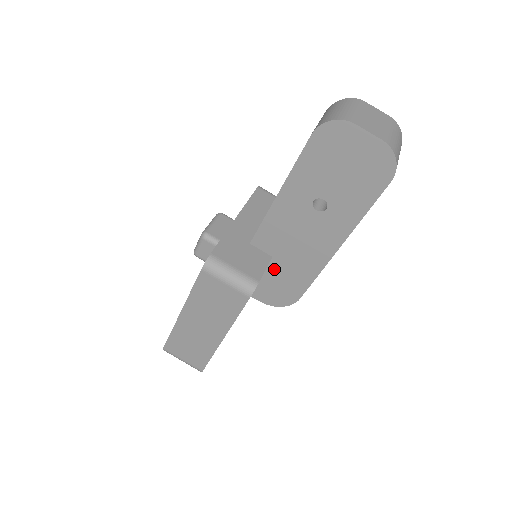
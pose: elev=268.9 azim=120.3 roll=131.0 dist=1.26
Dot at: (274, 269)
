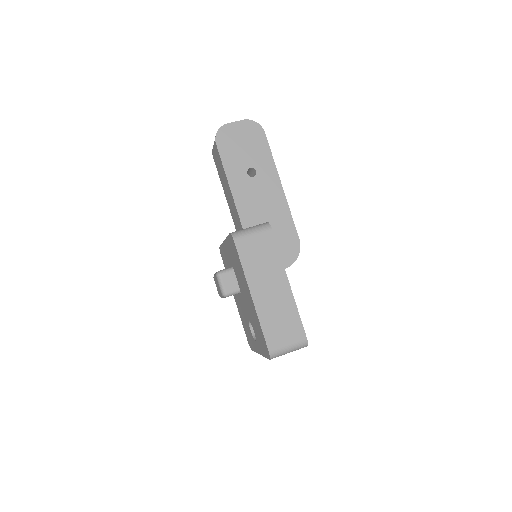
Dot at: occluded
